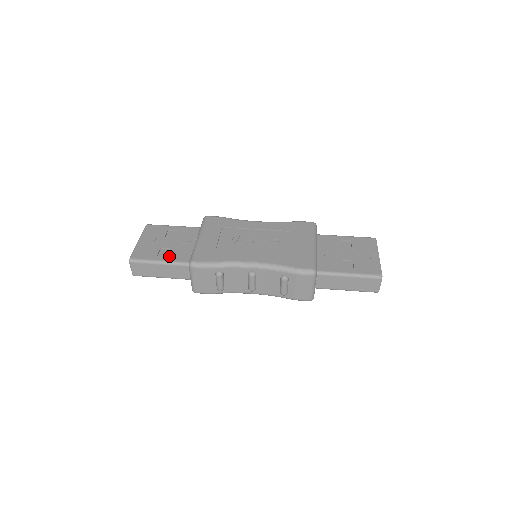
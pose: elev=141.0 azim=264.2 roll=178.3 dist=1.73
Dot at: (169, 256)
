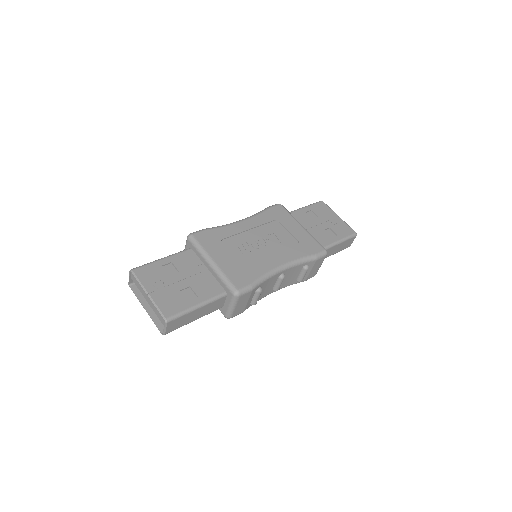
Dot at: (200, 295)
